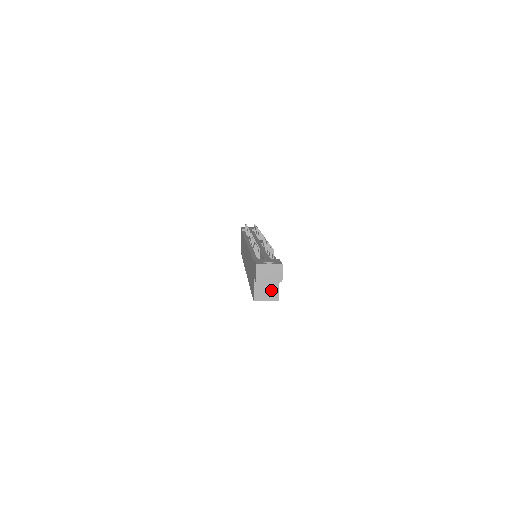
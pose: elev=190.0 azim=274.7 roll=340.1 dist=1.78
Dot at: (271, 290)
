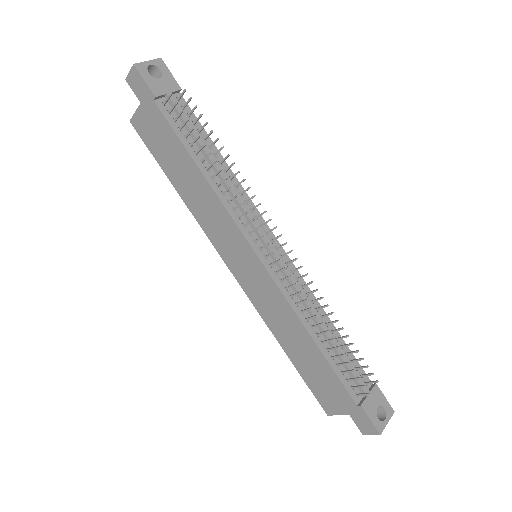
Dot at: occluded
